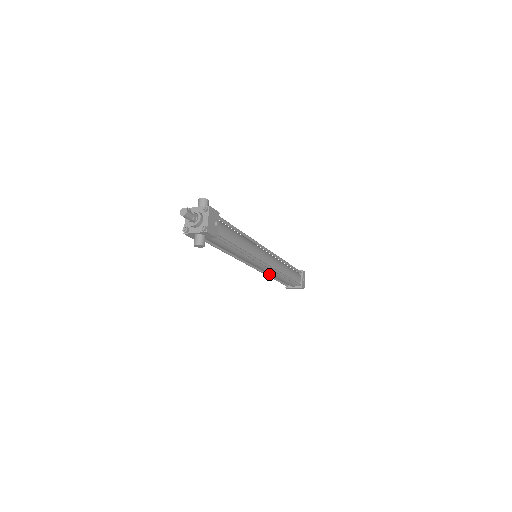
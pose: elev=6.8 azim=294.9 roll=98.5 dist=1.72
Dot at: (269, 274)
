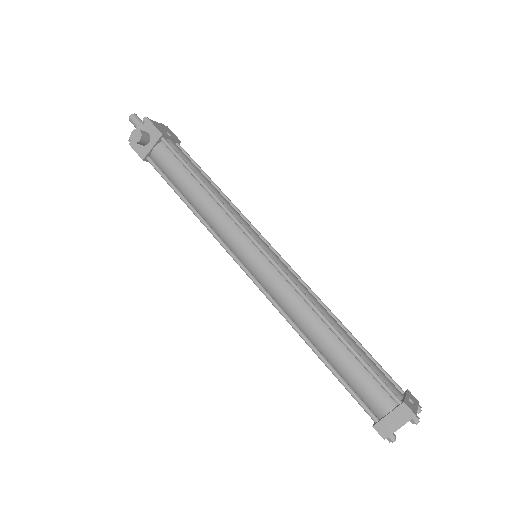
Dot at: (301, 331)
